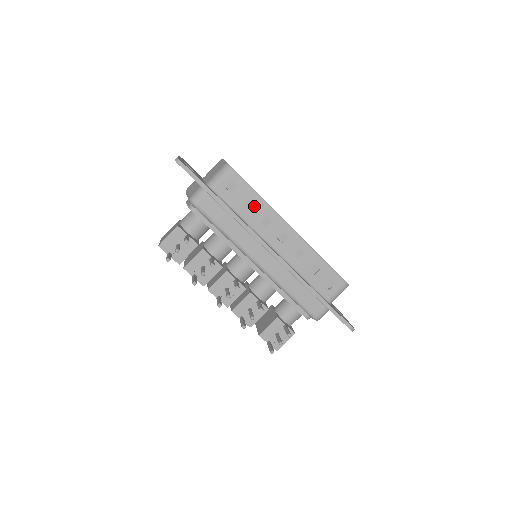
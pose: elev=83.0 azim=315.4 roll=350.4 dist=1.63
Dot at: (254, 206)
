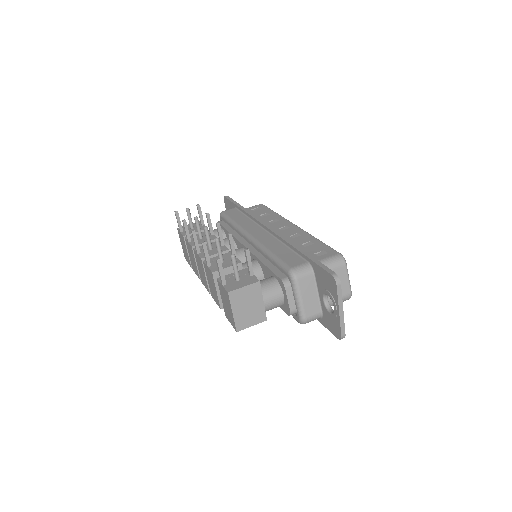
Dot at: (268, 216)
